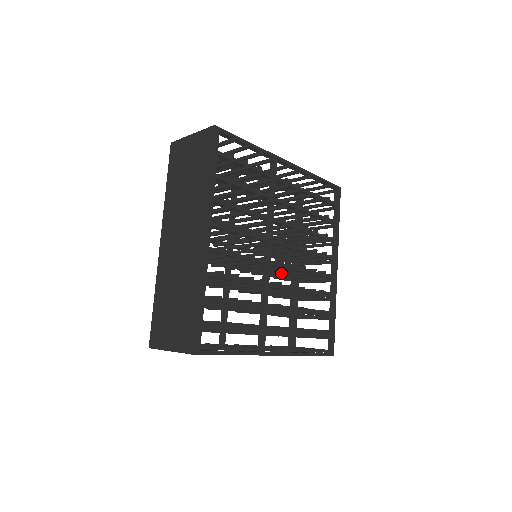
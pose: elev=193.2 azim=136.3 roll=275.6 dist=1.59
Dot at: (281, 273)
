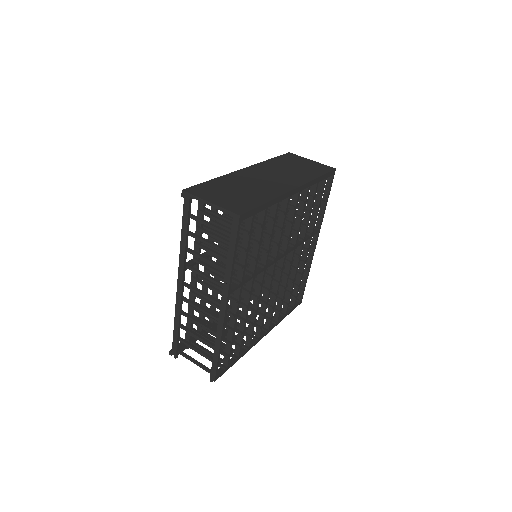
Dot at: occluded
